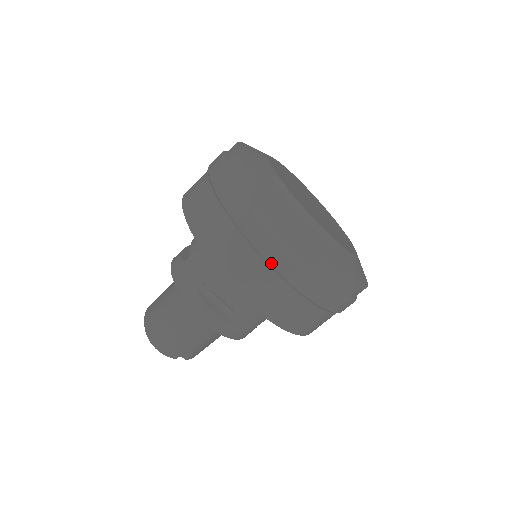
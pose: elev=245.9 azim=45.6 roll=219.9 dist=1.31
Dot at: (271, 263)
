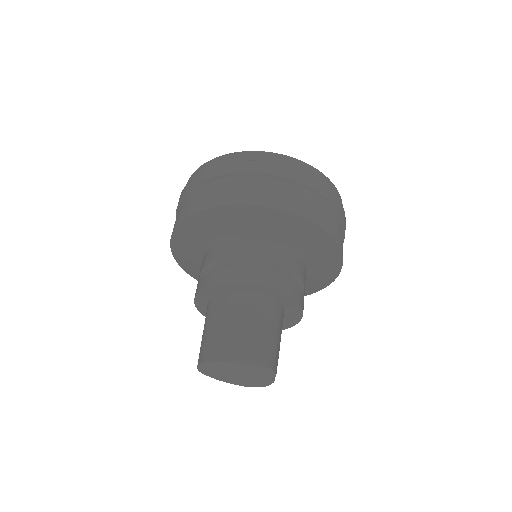
Dot at: (326, 197)
